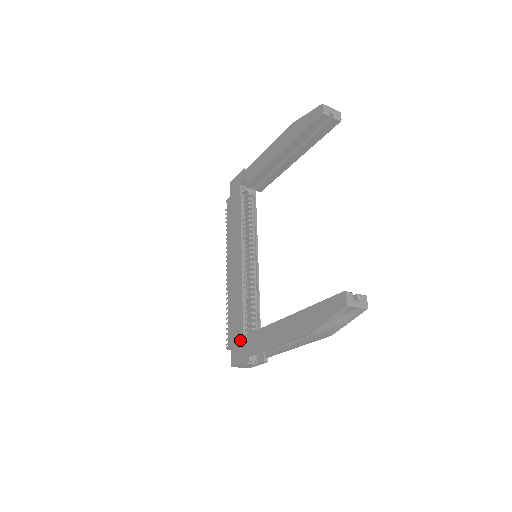
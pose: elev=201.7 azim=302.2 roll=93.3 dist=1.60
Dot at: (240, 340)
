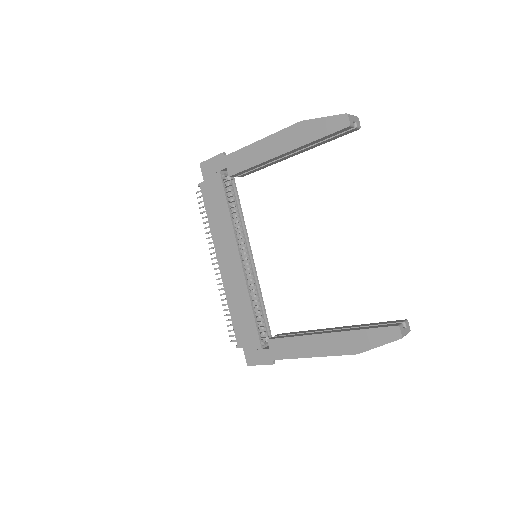
Dot at: (256, 343)
